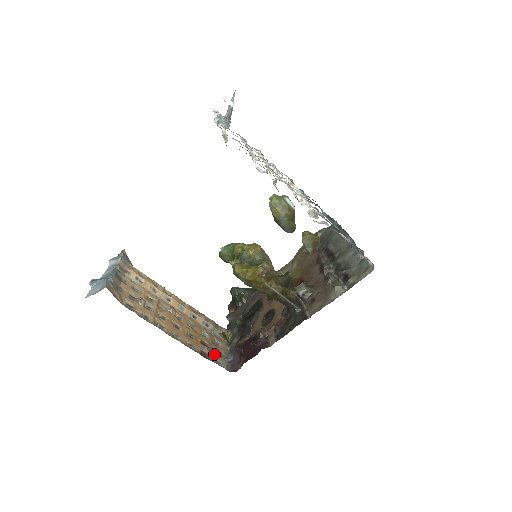
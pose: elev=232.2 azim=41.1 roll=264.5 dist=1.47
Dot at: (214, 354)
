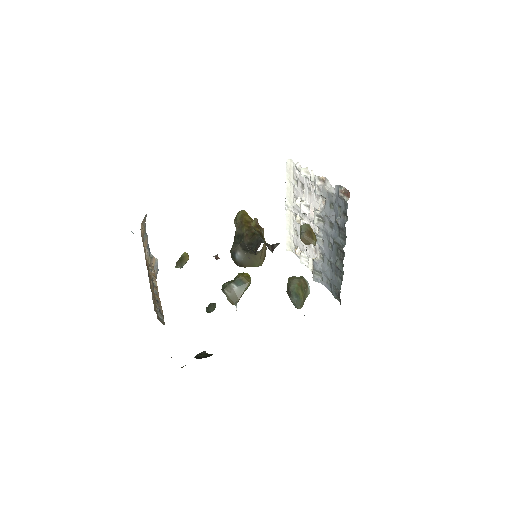
Dot at: occluded
